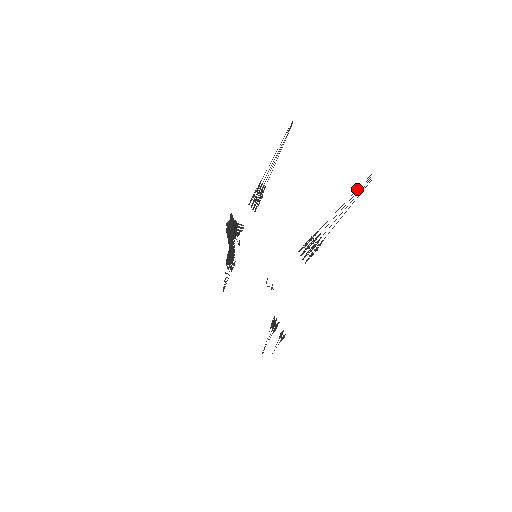
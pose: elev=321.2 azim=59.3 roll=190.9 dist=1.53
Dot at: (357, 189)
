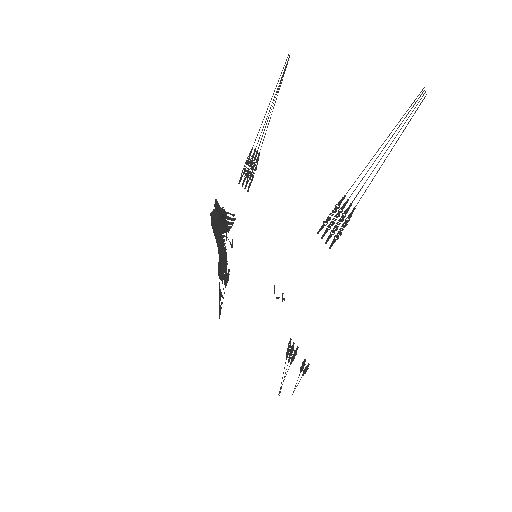
Dot at: occluded
